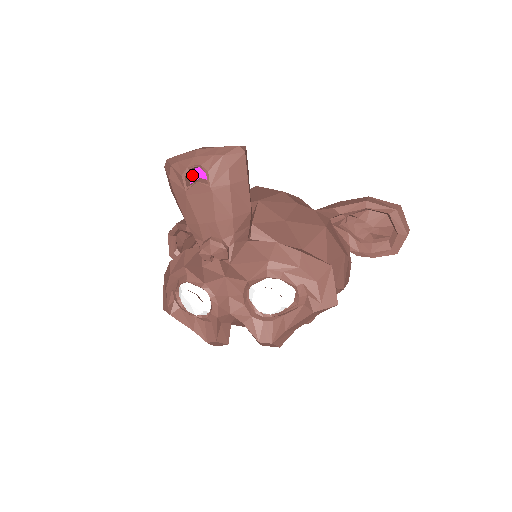
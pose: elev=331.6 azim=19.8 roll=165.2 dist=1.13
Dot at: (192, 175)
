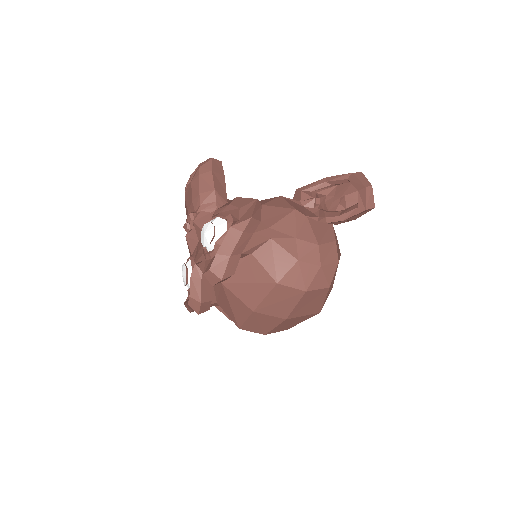
Dot at: occluded
